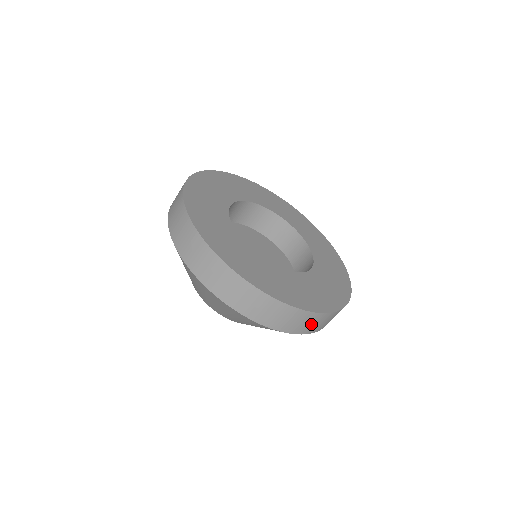
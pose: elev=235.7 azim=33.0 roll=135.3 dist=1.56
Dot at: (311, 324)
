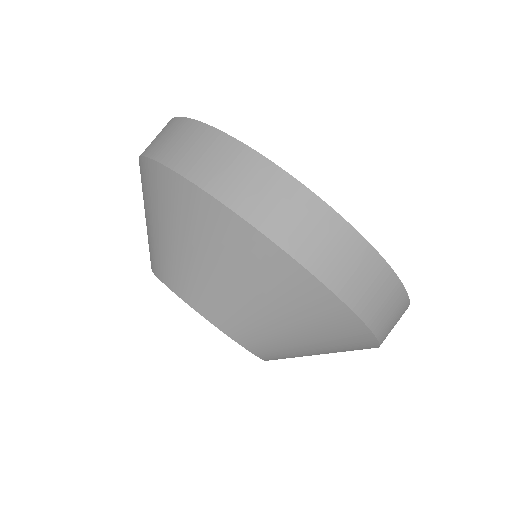
Dot at: (259, 193)
